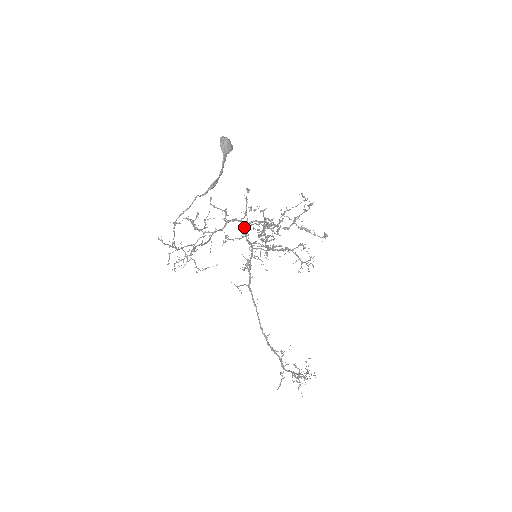
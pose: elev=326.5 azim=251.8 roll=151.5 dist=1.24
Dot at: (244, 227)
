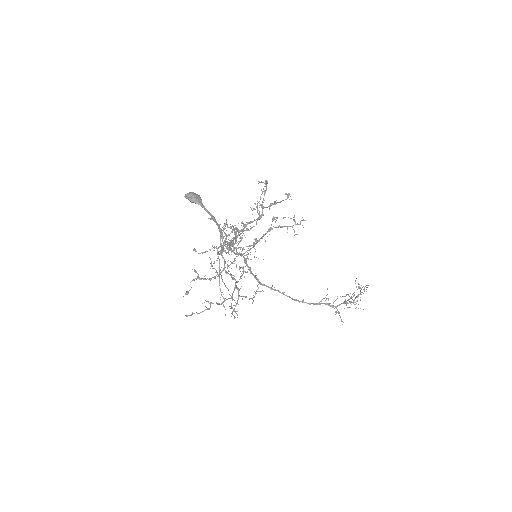
Dot at: (228, 247)
